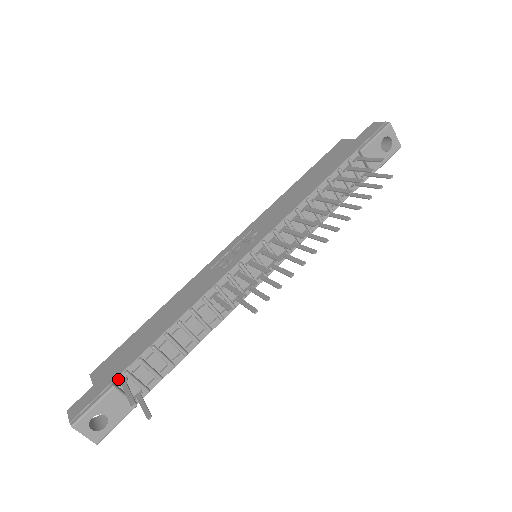
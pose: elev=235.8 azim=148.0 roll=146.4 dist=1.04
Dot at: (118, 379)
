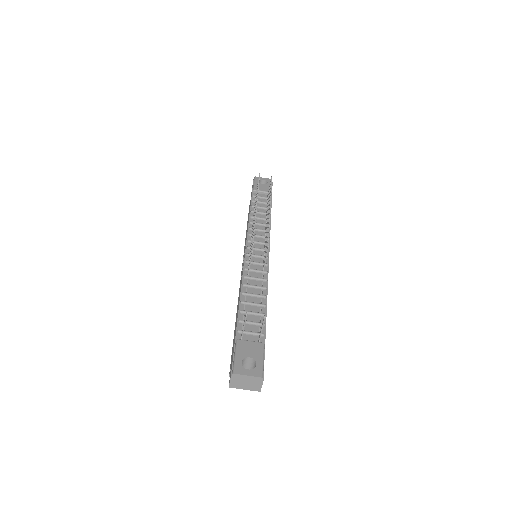
Dot at: (237, 338)
